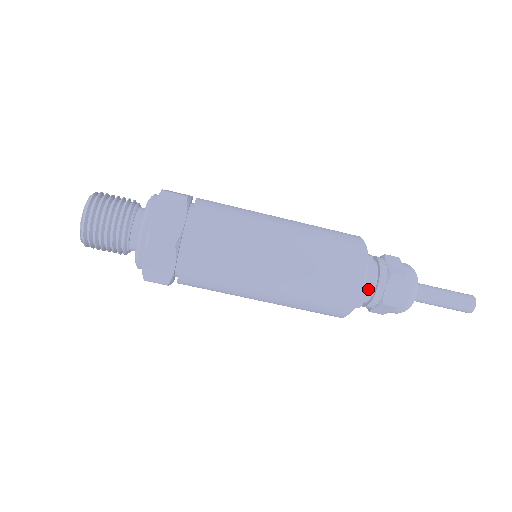
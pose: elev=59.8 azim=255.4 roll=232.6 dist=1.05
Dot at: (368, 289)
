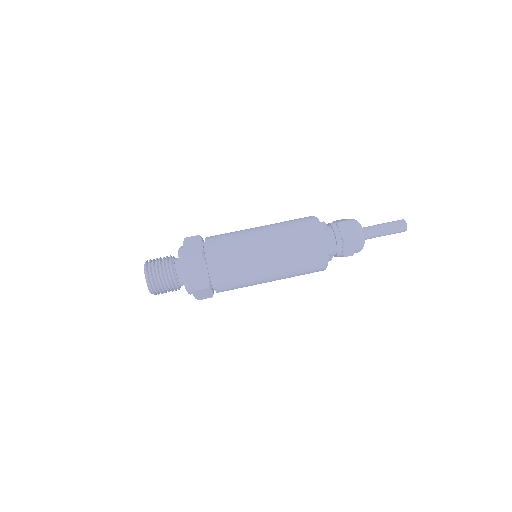
Dot at: (329, 236)
